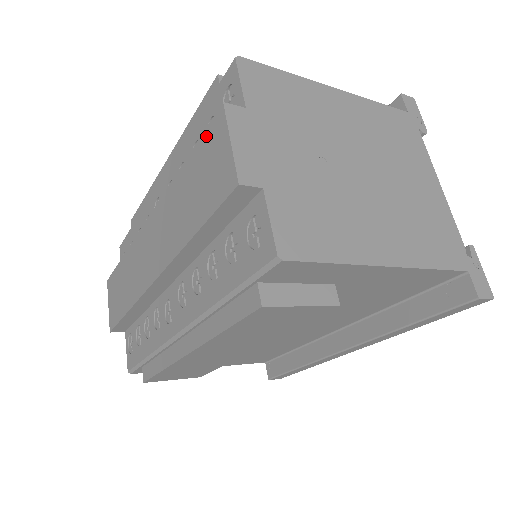
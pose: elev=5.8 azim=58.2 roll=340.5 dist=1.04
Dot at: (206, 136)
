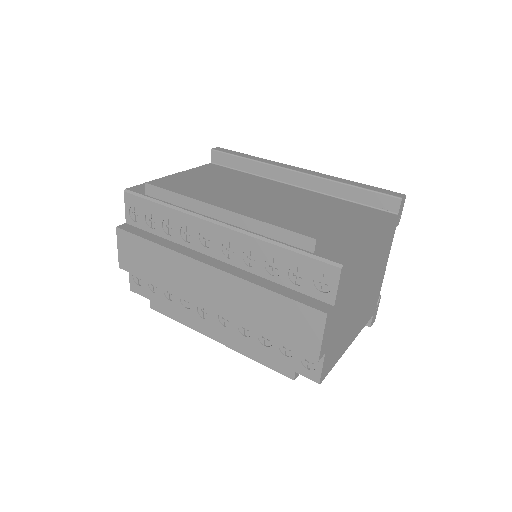
Dot at: (302, 308)
